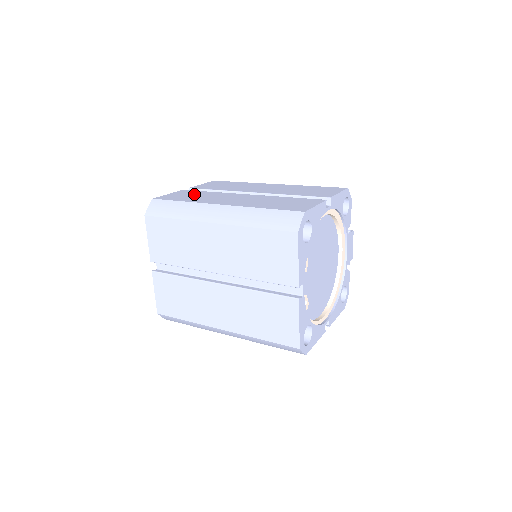
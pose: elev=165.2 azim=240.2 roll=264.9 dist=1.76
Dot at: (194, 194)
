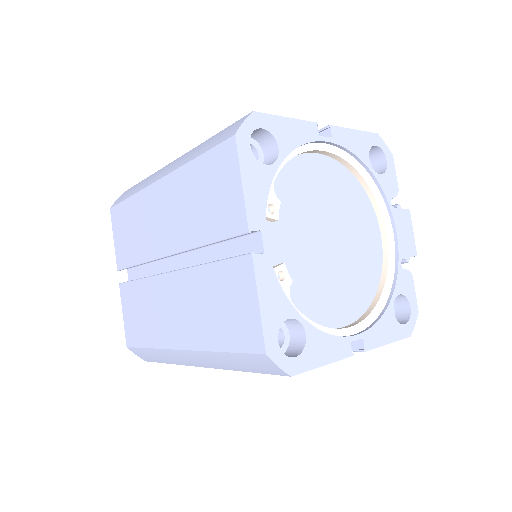
Dot at: occluded
